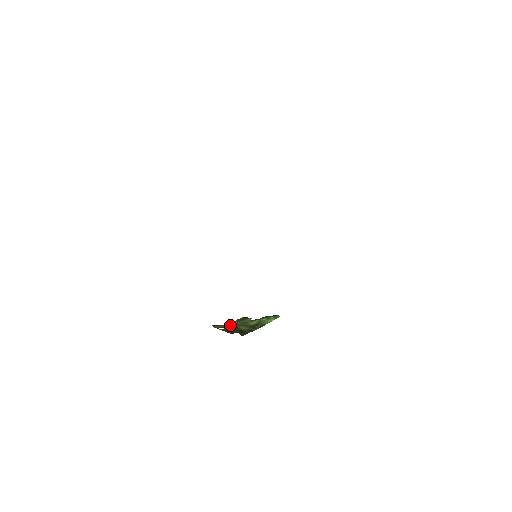
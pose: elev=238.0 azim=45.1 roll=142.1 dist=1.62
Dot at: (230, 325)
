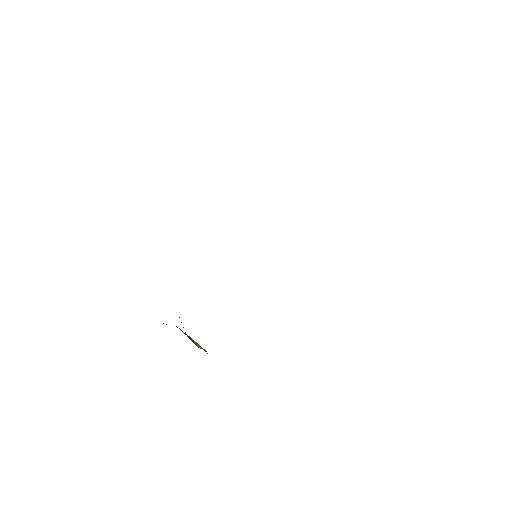
Dot at: occluded
